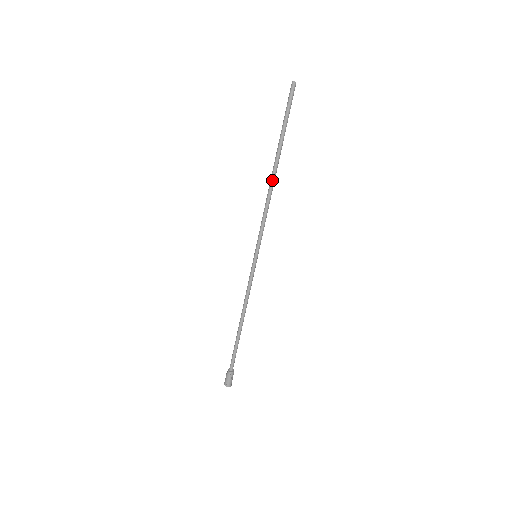
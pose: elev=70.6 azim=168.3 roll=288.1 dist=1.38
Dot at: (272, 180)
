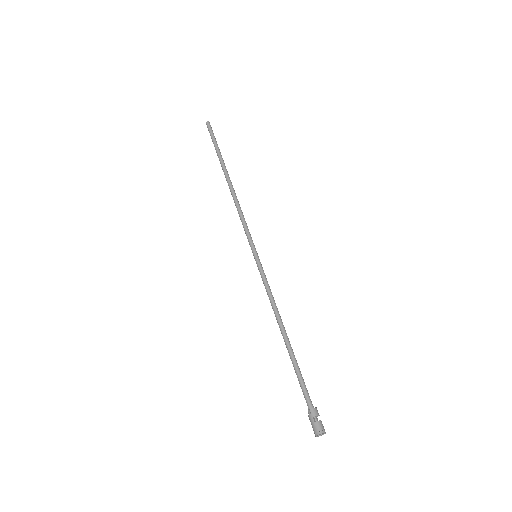
Dot at: (229, 188)
